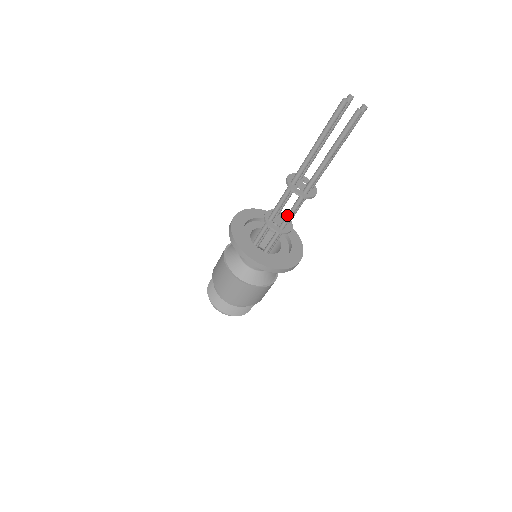
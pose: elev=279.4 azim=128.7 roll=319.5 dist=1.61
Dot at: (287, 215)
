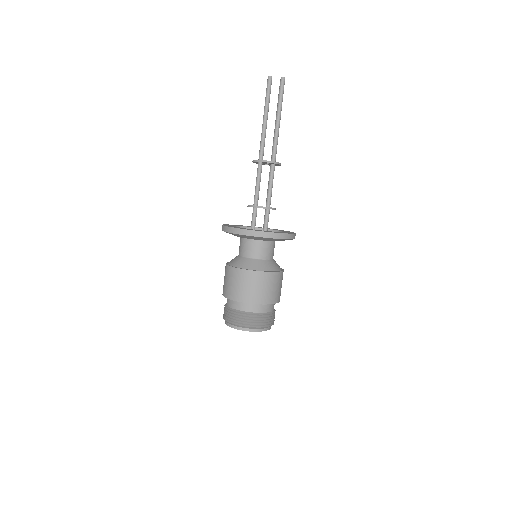
Dot at: (268, 190)
